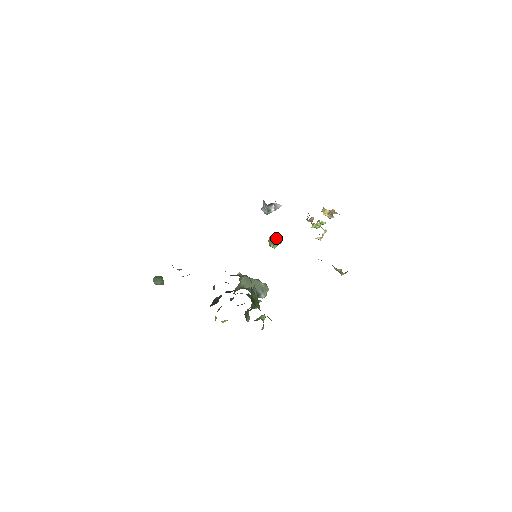
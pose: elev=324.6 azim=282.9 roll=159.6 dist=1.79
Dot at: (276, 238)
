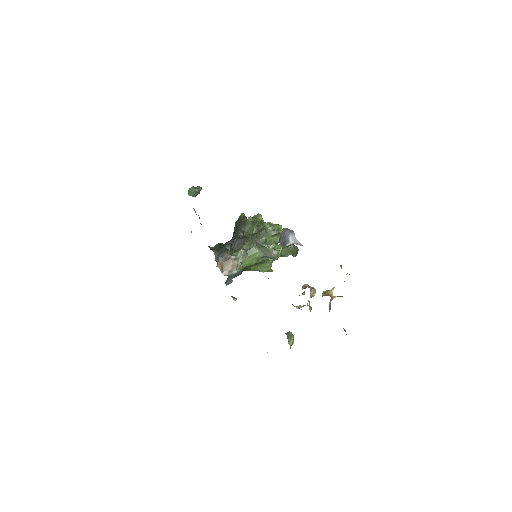
Dot at: (290, 251)
